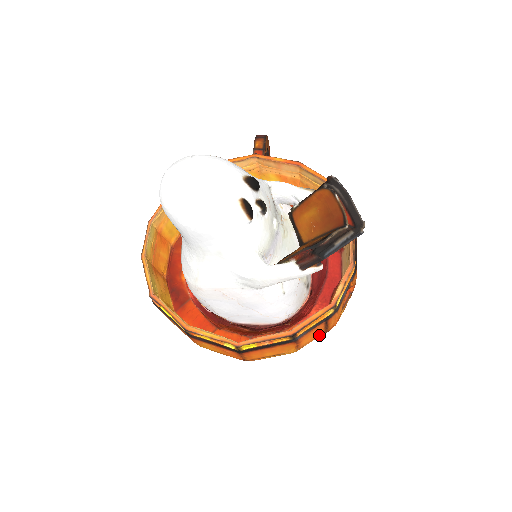
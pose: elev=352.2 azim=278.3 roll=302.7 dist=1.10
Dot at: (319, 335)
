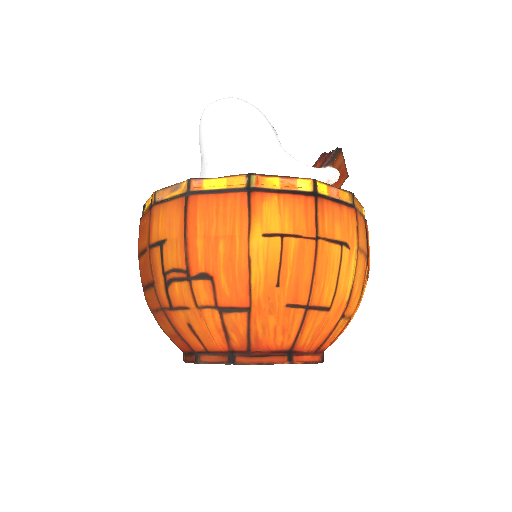
Dot at: (365, 253)
